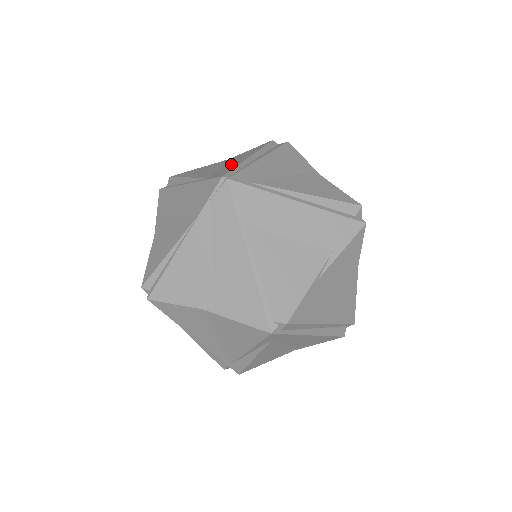
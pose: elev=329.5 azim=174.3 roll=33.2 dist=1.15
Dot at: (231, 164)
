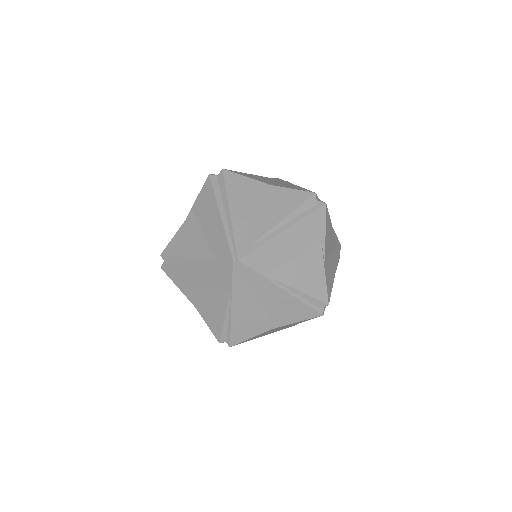
Dot at: (212, 230)
